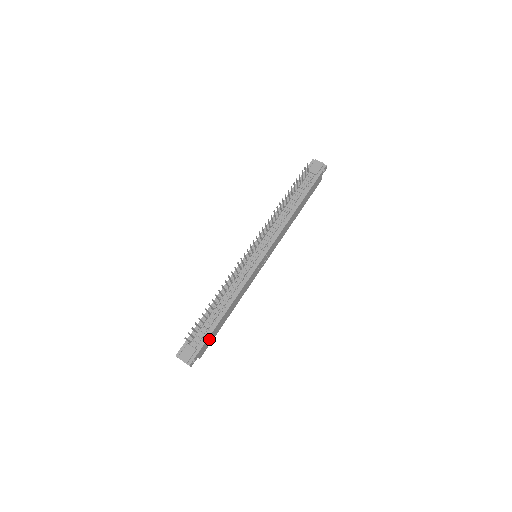
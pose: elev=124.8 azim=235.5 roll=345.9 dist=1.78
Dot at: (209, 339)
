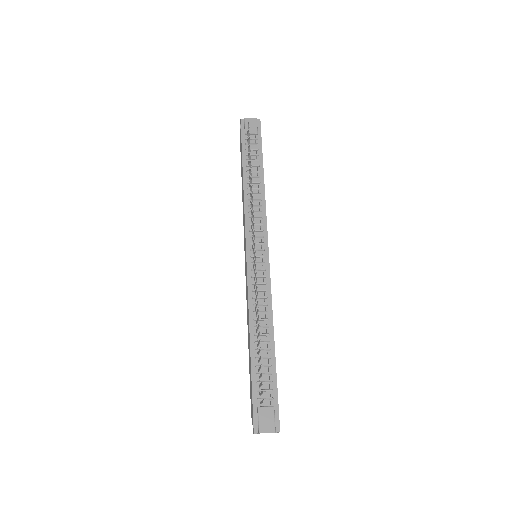
Dot at: (275, 384)
